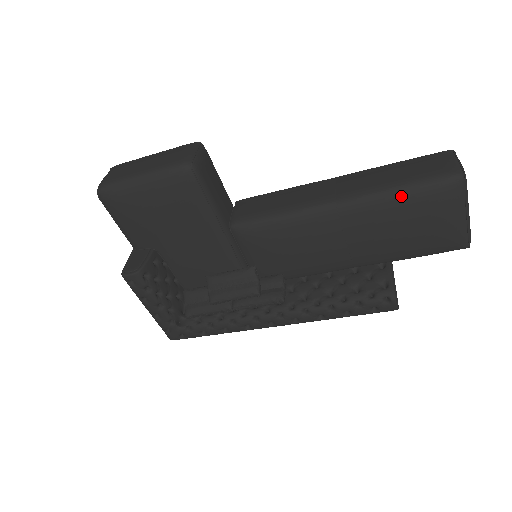
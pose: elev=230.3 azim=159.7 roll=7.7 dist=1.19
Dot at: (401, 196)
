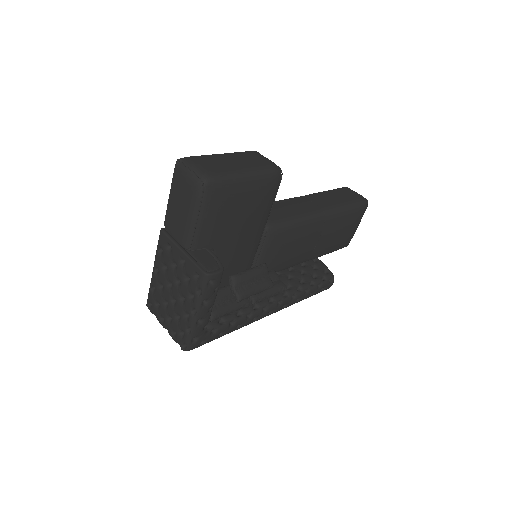
Dot at: (350, 211)
